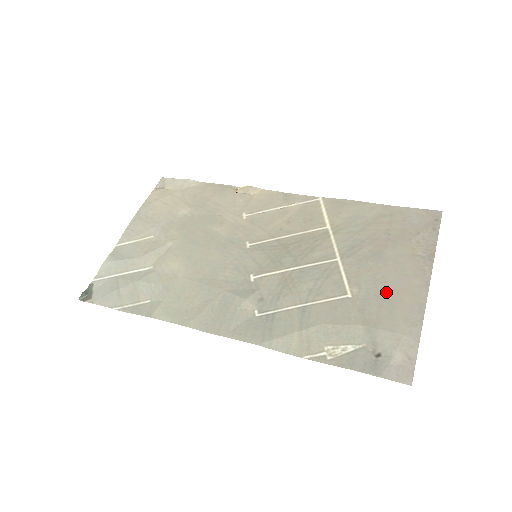
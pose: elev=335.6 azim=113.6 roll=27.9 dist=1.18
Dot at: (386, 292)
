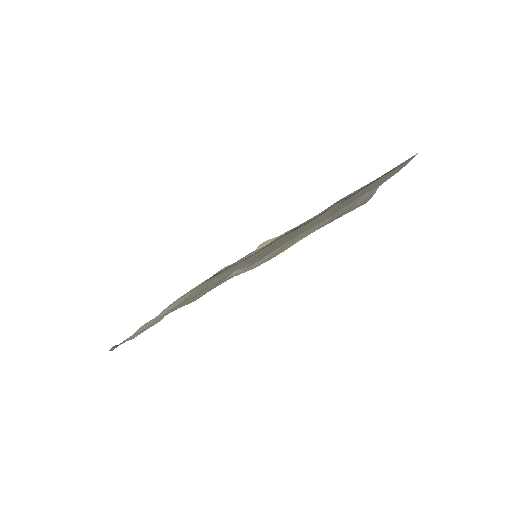
Dot at: occluded
